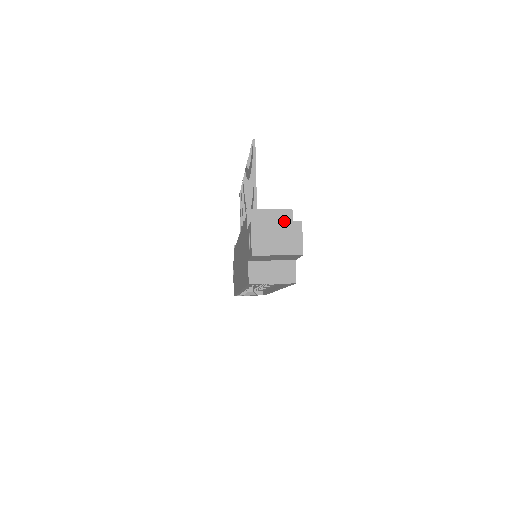
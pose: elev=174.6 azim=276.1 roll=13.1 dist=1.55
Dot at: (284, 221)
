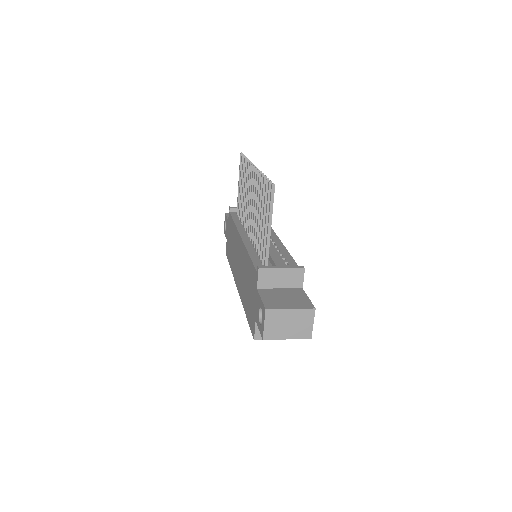
Dot at: (298, 309)
